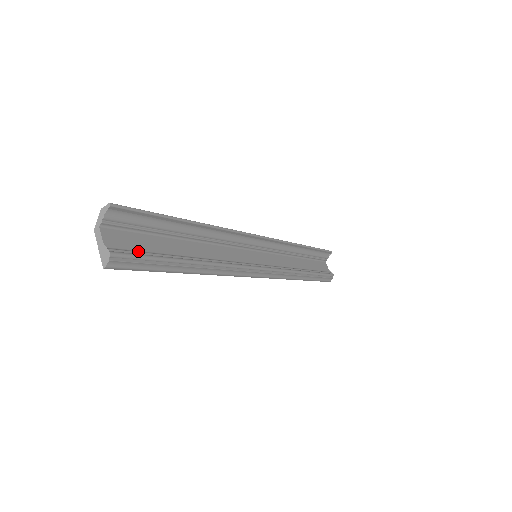
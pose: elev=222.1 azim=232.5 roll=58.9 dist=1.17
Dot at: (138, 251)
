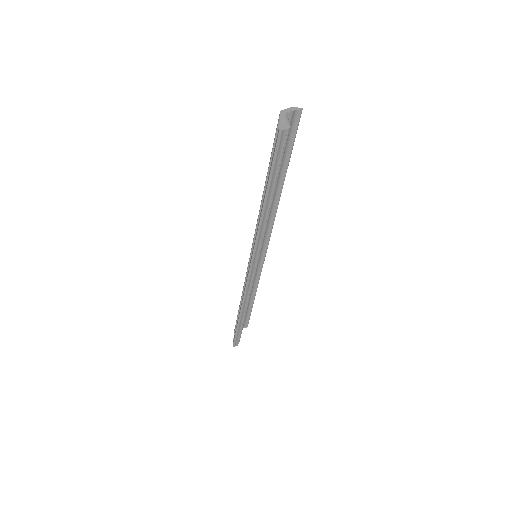
Dot at: occluded
